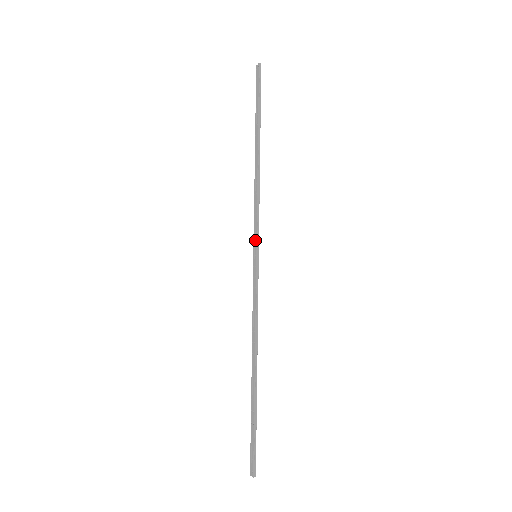
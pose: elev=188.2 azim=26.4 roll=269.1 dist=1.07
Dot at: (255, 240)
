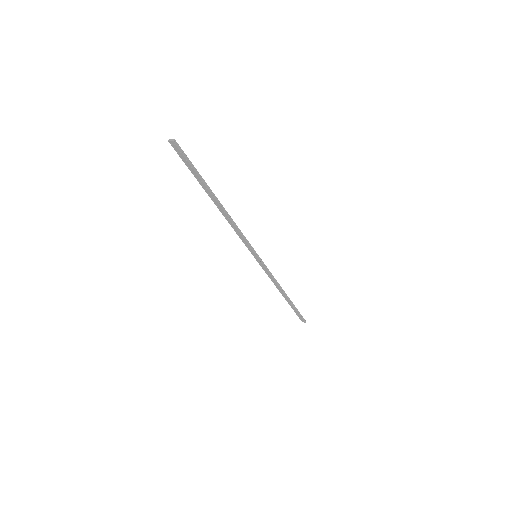
Dot at: (251, 251)
